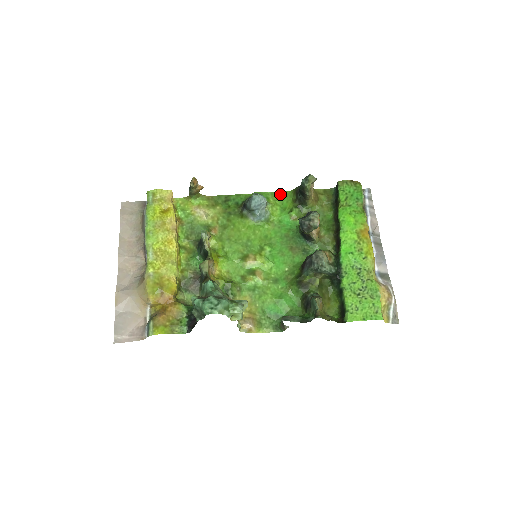
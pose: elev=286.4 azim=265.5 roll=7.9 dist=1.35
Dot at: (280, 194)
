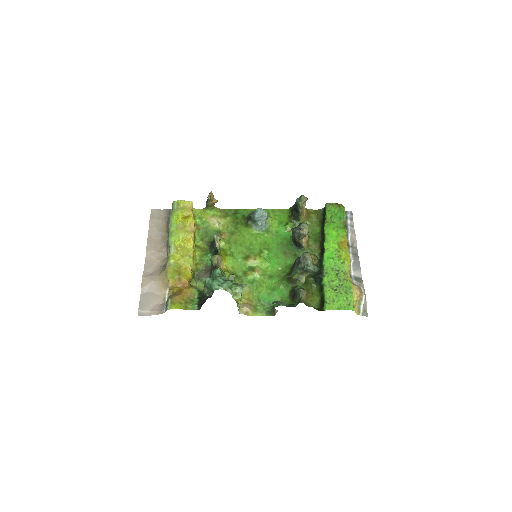
Dot at: (279, 211)
